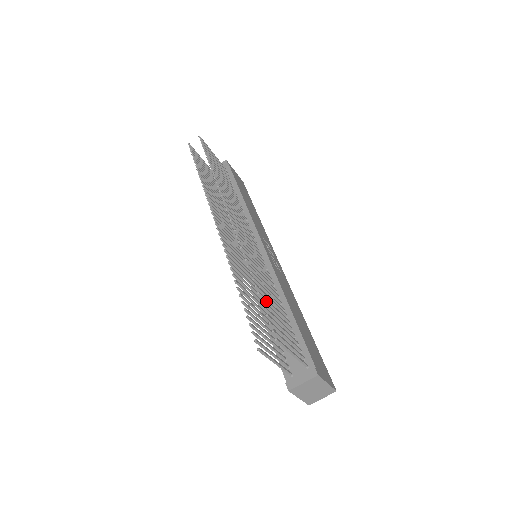
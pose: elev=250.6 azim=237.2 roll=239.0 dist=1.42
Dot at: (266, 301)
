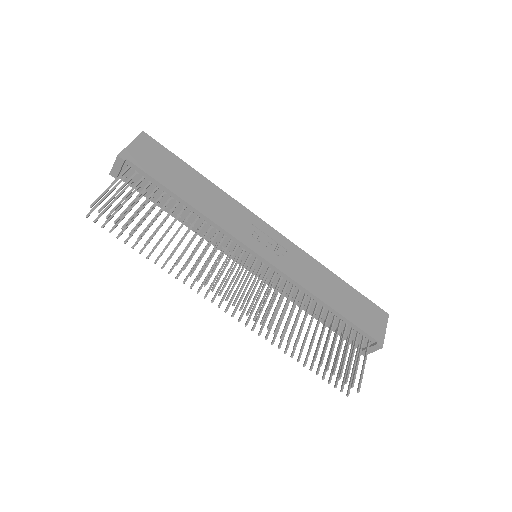
Dot at: (324, 353)
